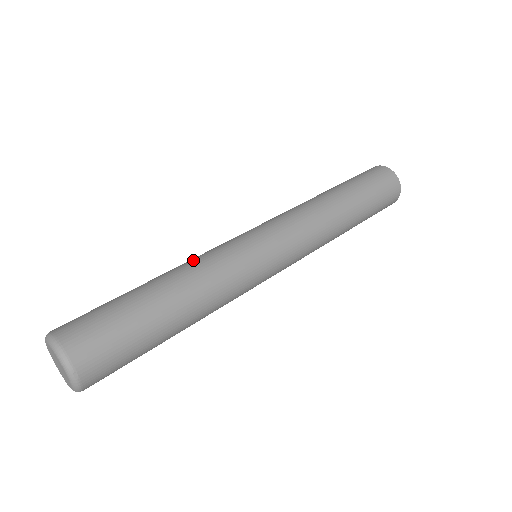
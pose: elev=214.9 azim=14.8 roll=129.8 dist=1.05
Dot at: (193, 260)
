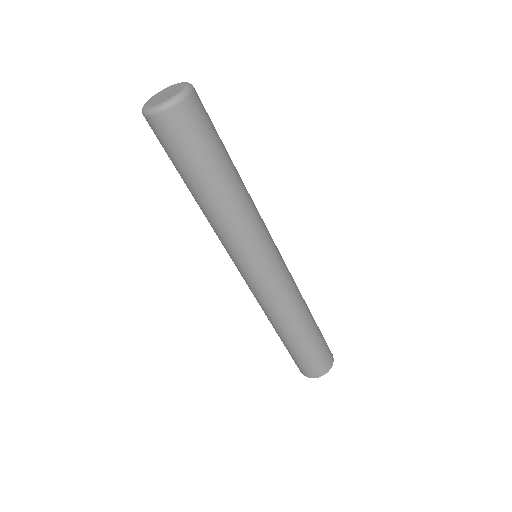
Dot at: occluded
